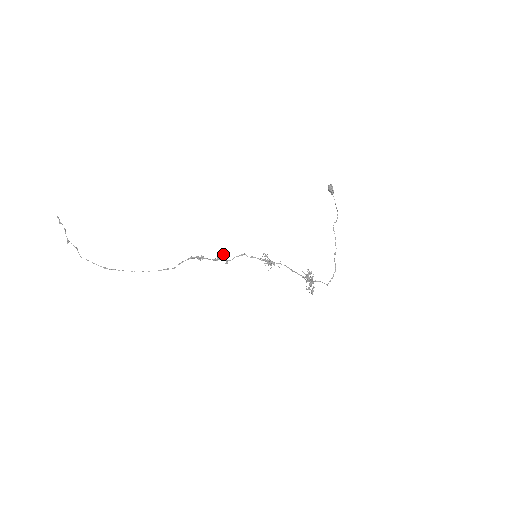
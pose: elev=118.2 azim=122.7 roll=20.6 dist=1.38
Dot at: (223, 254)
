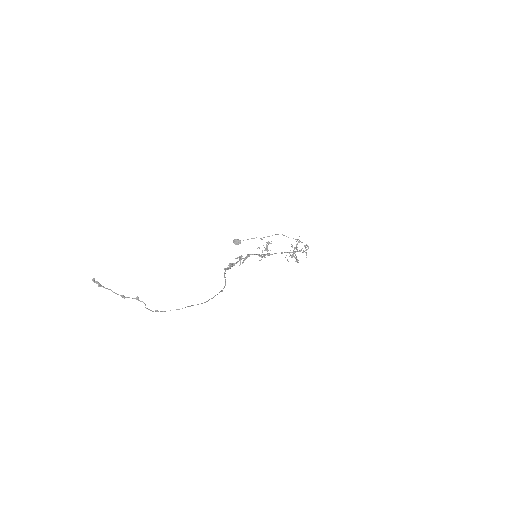
Dot at: (239, 256)
